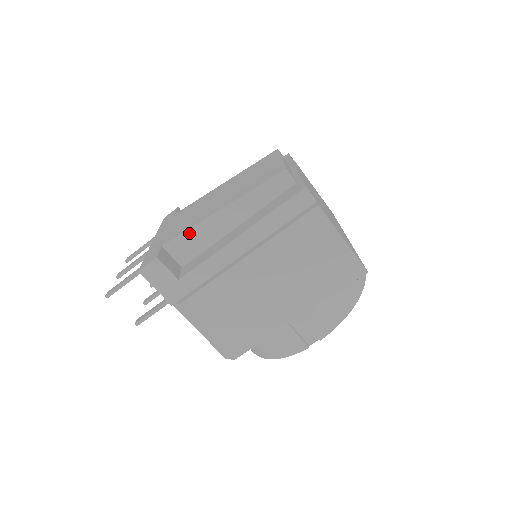
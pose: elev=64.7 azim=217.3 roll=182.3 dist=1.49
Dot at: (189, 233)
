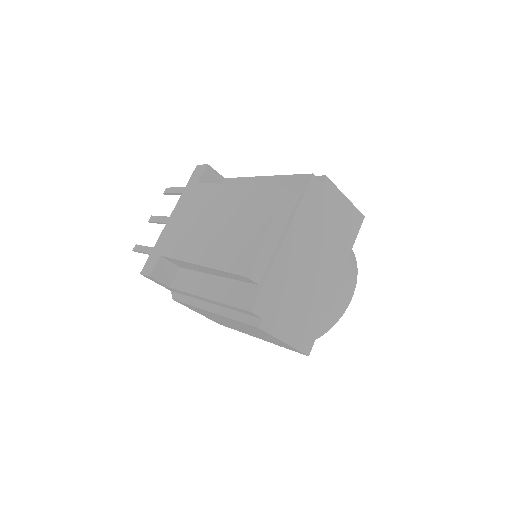
Dot at: (178, 261)
